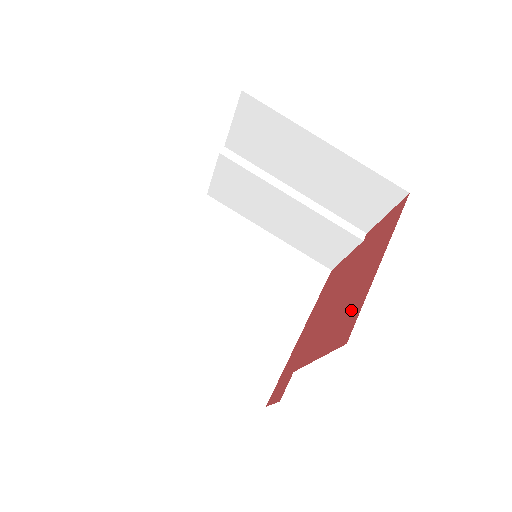
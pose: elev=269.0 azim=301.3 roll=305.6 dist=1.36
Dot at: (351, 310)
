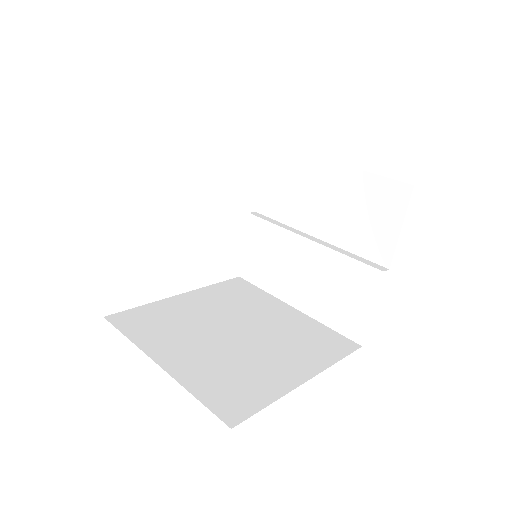
Dot at: occluded
